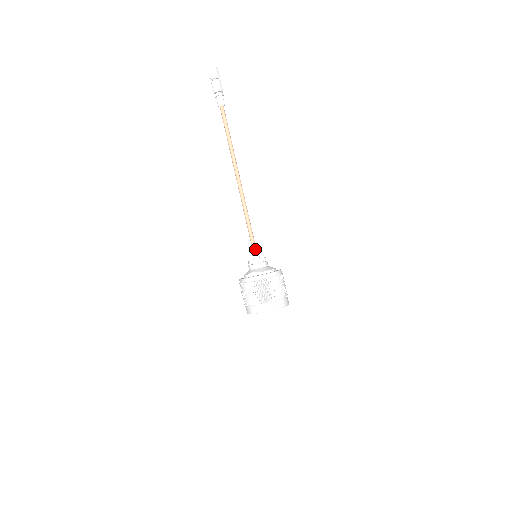
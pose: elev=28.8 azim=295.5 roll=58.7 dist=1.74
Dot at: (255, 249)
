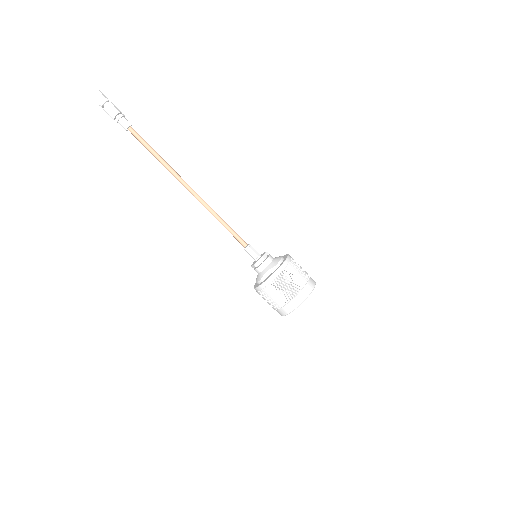
Dot at: (252, 250)
